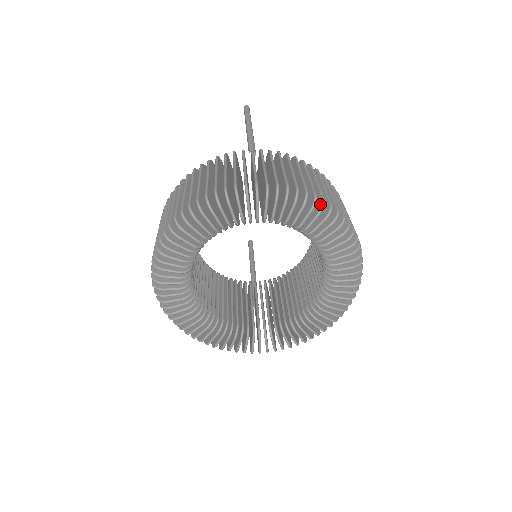
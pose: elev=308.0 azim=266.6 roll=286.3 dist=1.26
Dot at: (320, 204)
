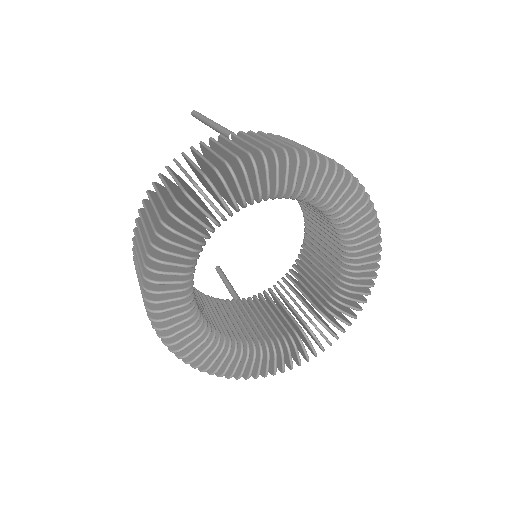
Dot at: (332, 166)
